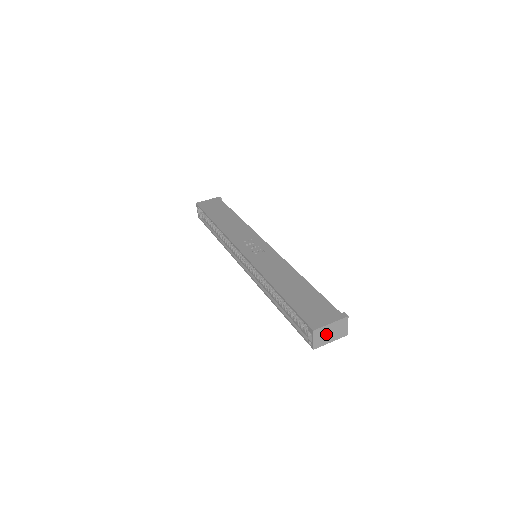
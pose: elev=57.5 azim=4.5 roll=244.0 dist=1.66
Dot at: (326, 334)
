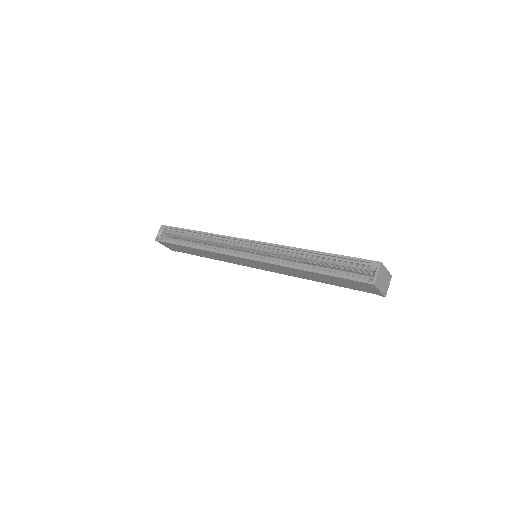
Dot at: (382, 277)
